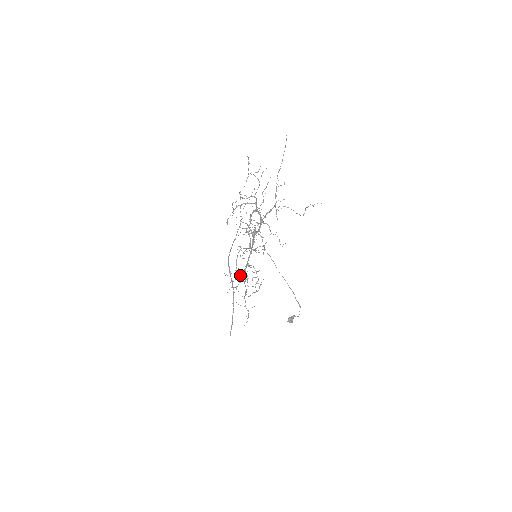
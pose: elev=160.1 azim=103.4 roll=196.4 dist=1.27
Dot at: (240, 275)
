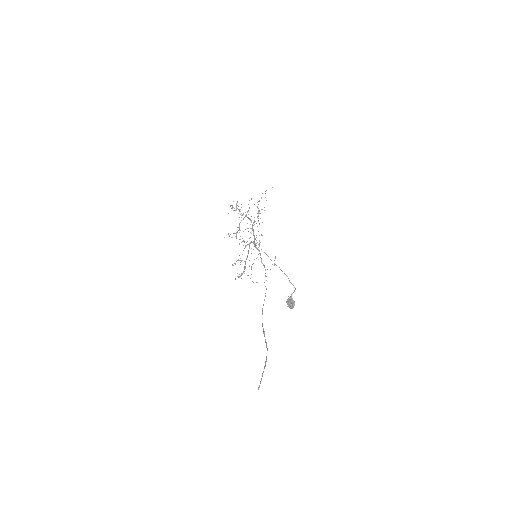
Dot at: occluded
